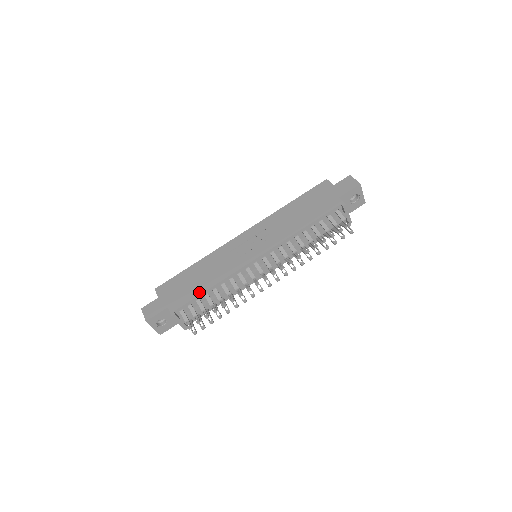
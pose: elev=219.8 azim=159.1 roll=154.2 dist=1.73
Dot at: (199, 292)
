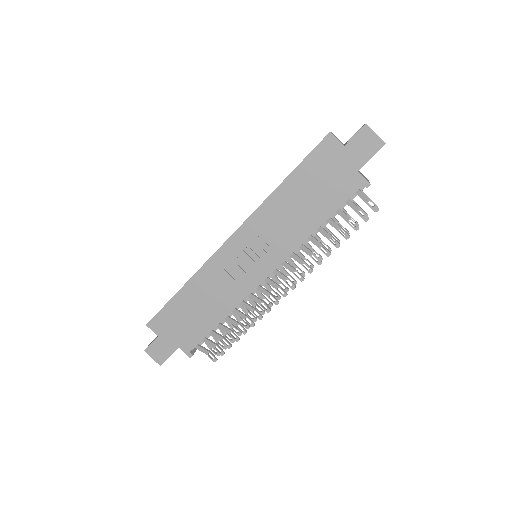
Dot at: (210, 327)
